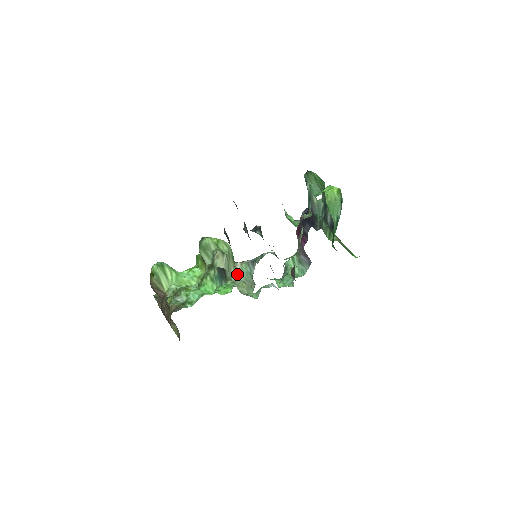
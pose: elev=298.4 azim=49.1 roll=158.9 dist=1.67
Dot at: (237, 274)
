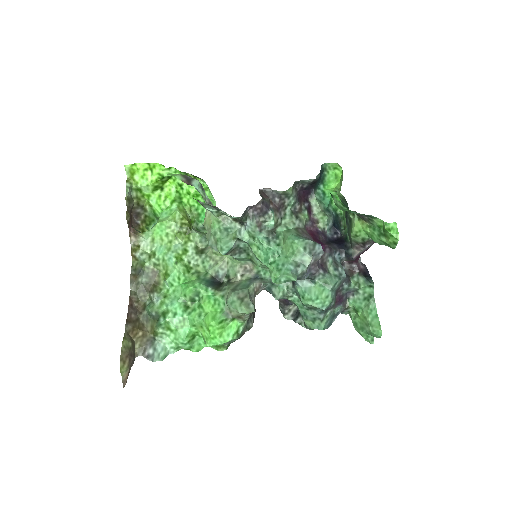
Dot at: occluded
